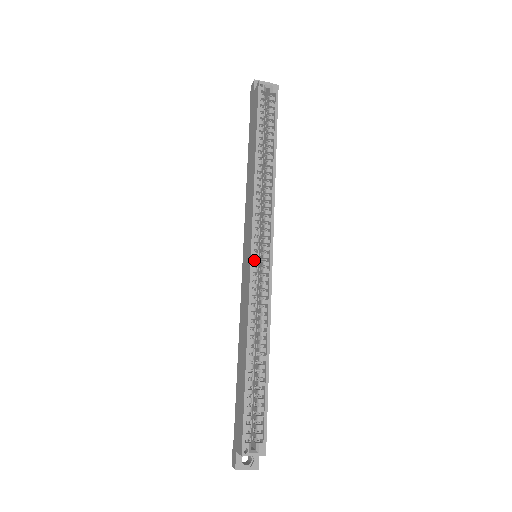
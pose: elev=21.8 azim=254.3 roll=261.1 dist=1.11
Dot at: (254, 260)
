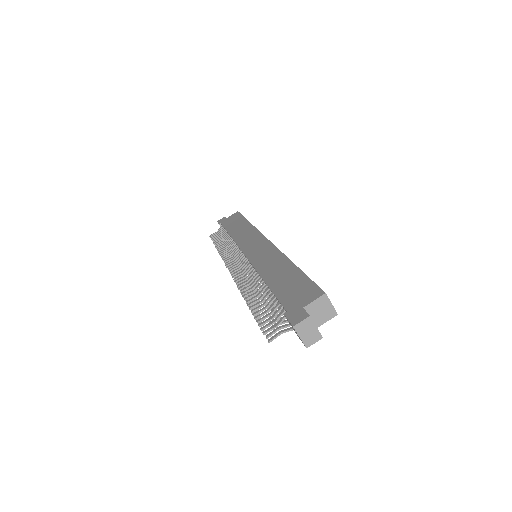
Dot at: occluded
